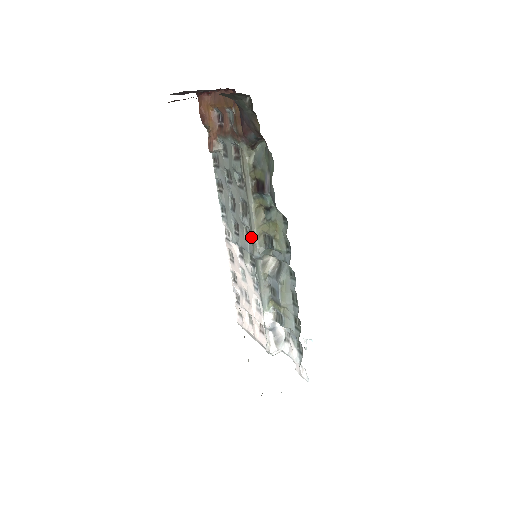
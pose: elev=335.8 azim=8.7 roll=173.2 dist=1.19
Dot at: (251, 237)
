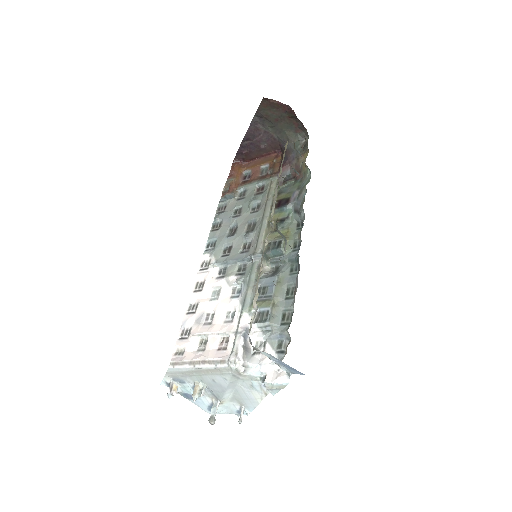
Dot at: (251, 246)
